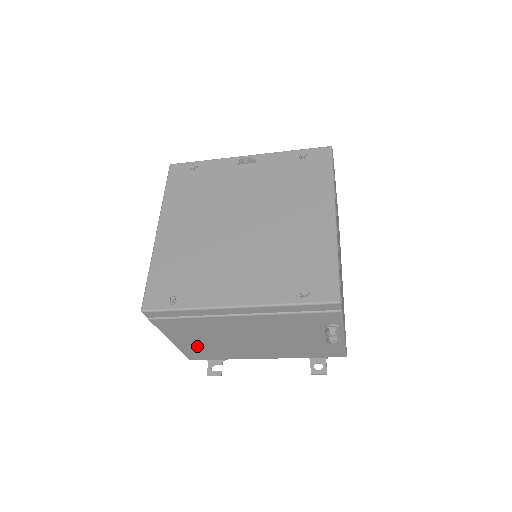
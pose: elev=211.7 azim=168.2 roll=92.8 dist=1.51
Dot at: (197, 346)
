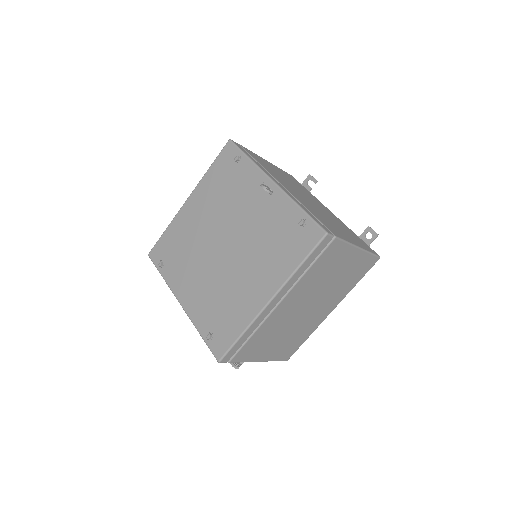
Dot at: occluded
